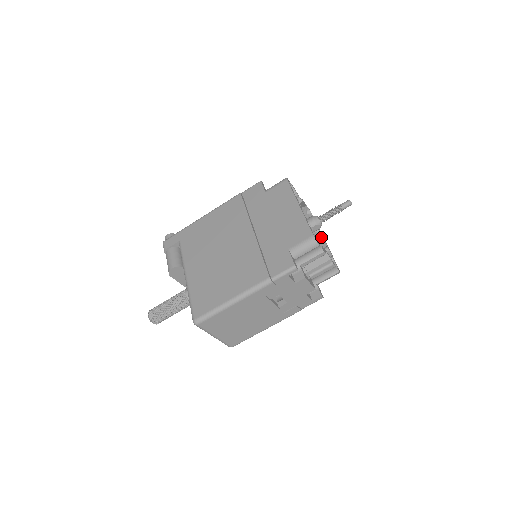
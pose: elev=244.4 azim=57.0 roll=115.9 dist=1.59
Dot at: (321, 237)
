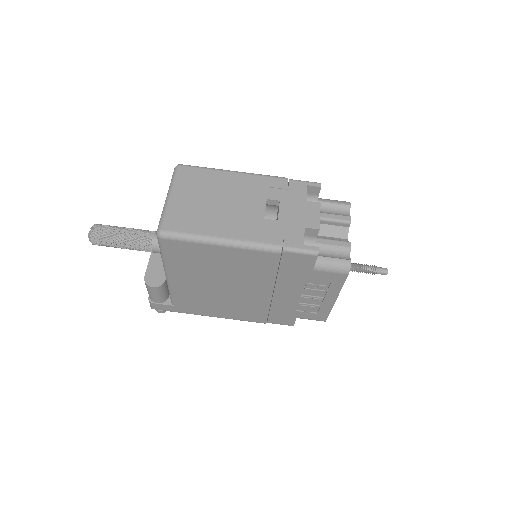
Dot at: occluded
